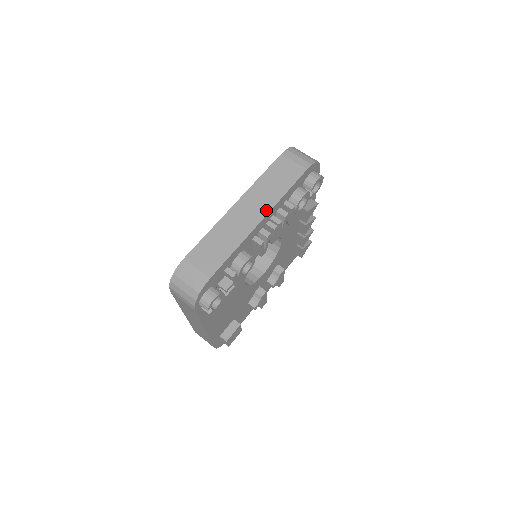
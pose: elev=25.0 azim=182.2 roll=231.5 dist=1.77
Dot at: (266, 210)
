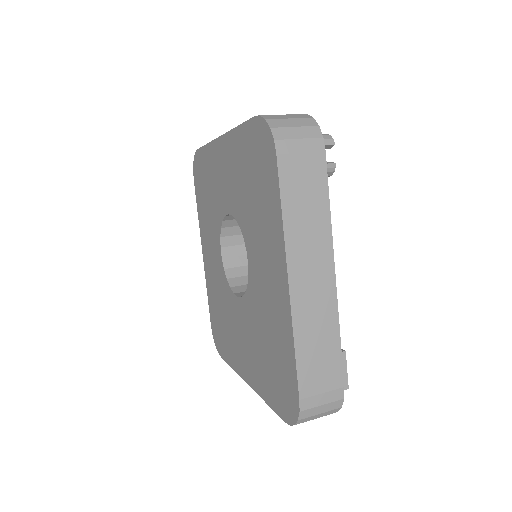
Dot at: occluded
